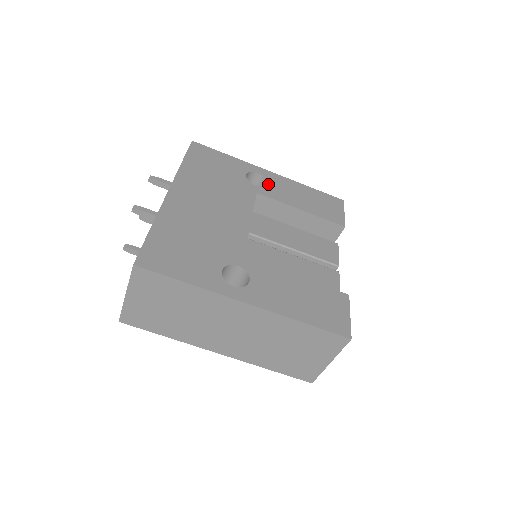
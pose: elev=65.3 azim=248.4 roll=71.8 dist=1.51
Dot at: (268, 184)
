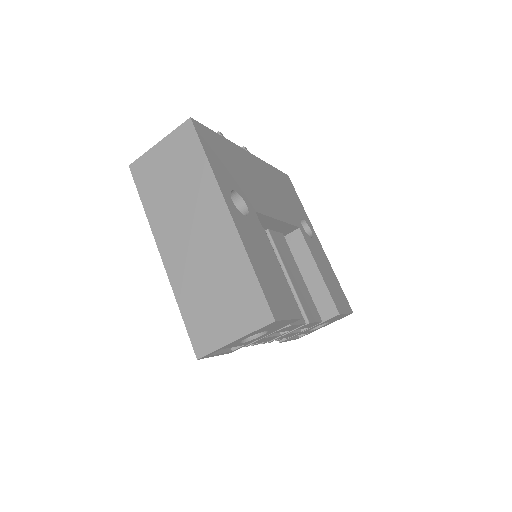
Dot at: (311, 238)
